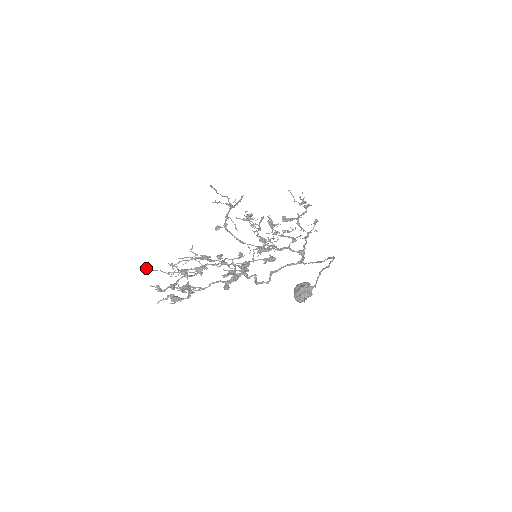
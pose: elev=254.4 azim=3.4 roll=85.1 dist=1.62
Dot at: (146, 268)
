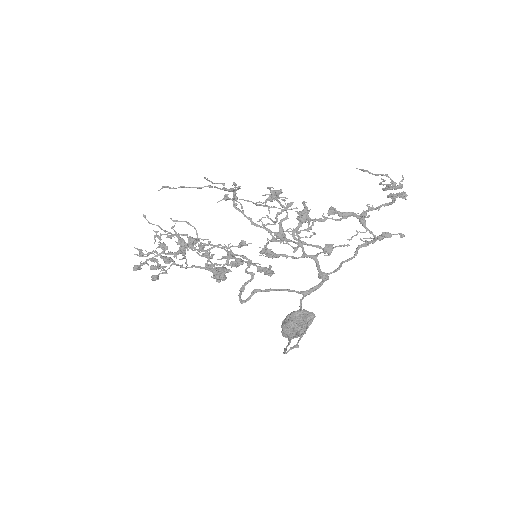
Dot at: (145, 218)
